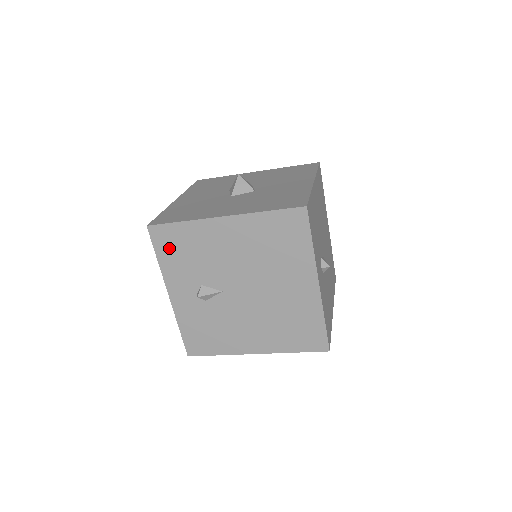
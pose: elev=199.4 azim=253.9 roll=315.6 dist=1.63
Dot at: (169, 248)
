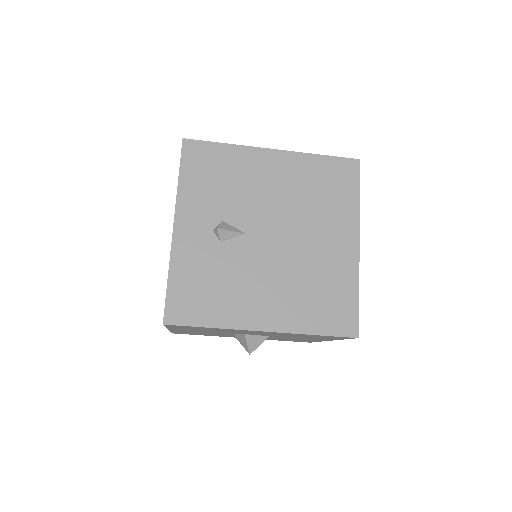
Dot at: (199, 168)
